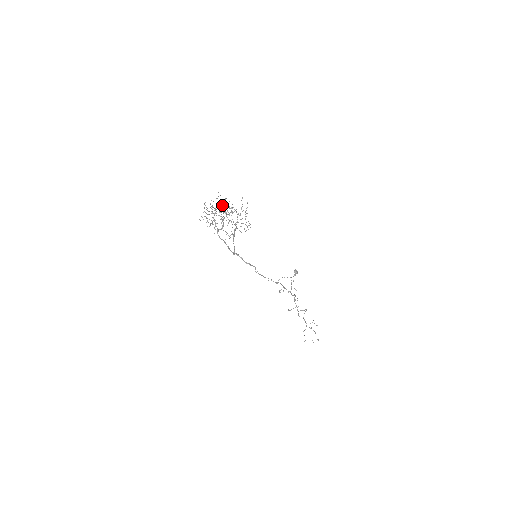
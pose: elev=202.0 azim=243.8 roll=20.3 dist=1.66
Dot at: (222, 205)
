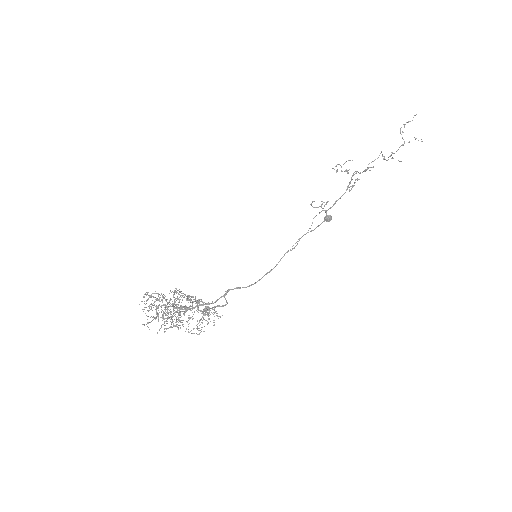
Dot at: occluded
